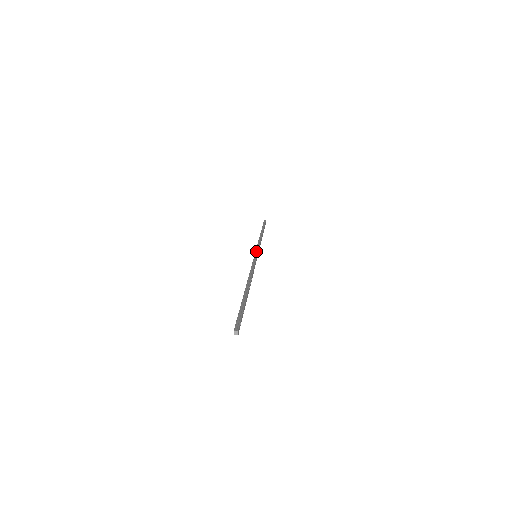
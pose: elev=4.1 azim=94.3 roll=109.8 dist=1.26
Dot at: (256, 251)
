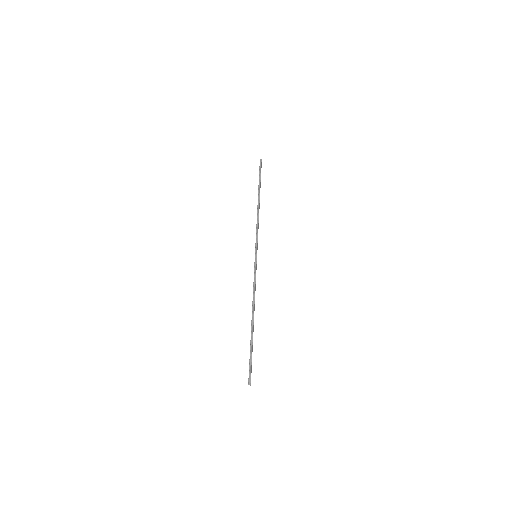
Dot at: (256, 247)
